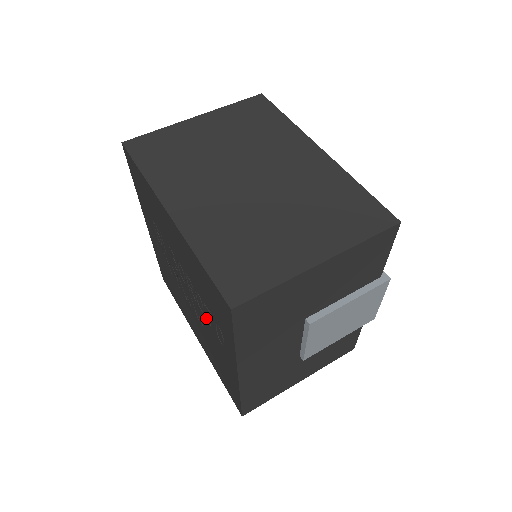
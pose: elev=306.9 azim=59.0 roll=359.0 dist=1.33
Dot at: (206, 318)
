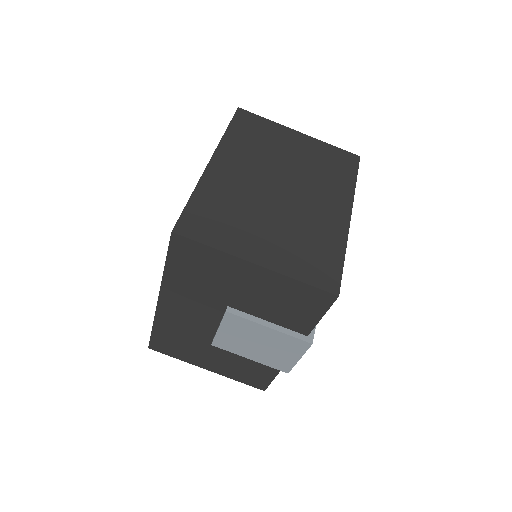
Dot at: occluded
